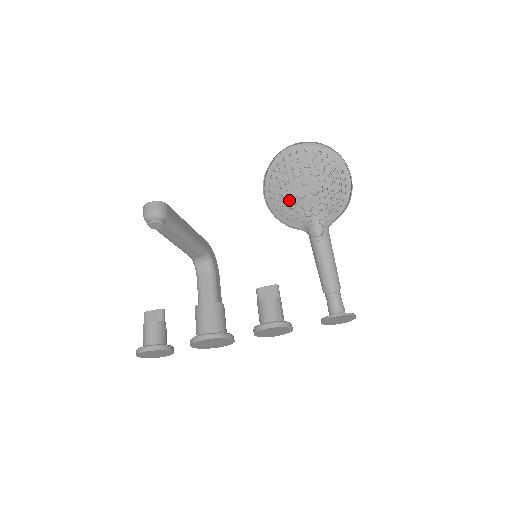
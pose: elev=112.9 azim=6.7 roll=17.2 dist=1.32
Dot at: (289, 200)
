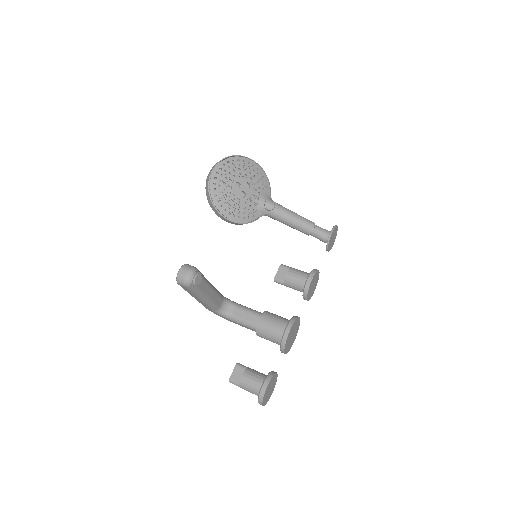
Dot at: (240, 204)
